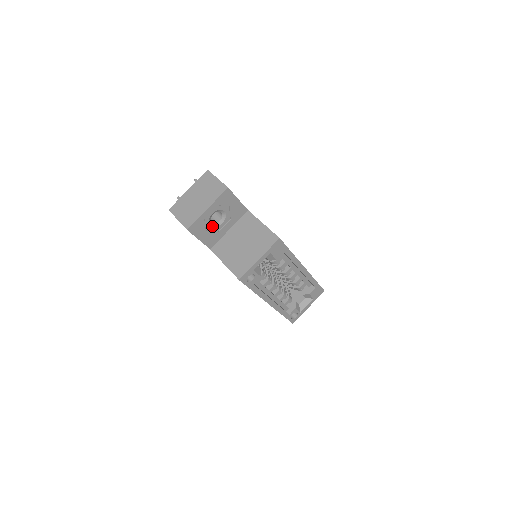
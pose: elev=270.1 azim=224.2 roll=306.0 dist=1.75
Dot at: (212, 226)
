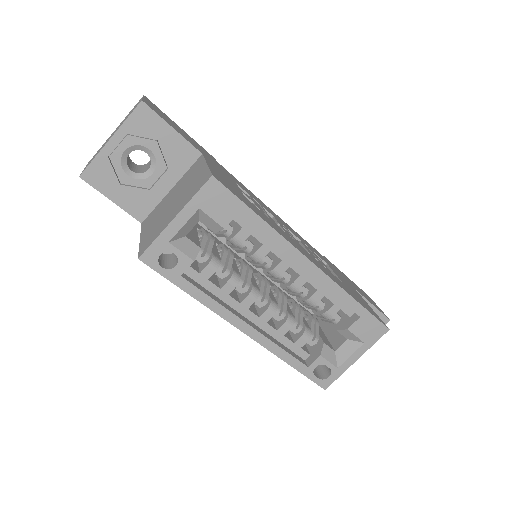
Dot at: (132, 177)
